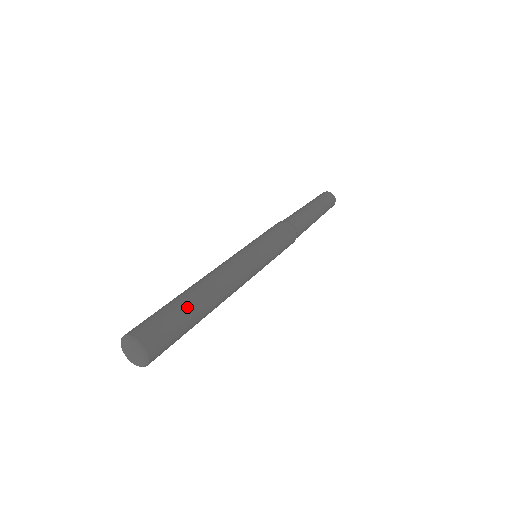
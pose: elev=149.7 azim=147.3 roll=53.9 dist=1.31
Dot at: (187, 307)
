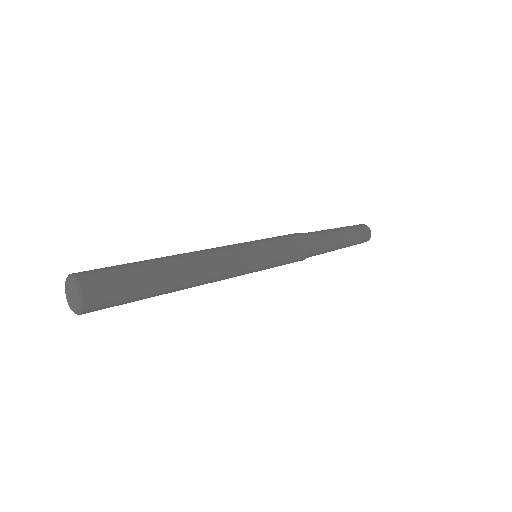
Dot at: (153, 285)
